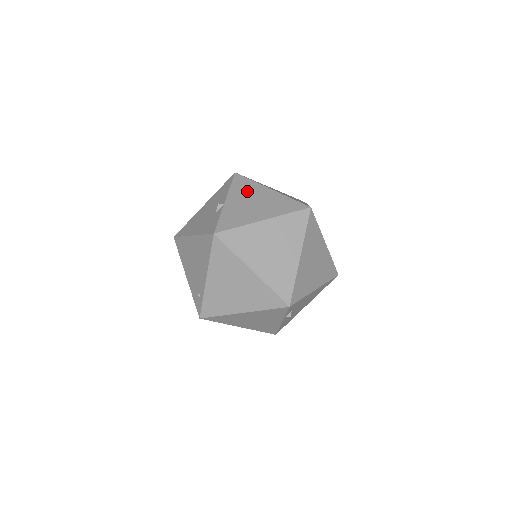
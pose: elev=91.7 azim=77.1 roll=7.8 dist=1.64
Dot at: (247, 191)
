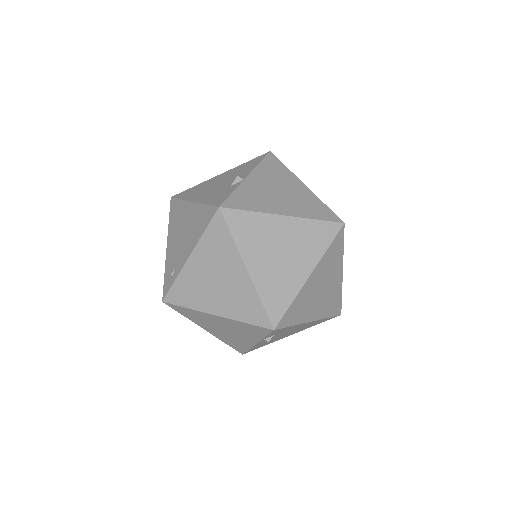
Dot at: (277, 176)
